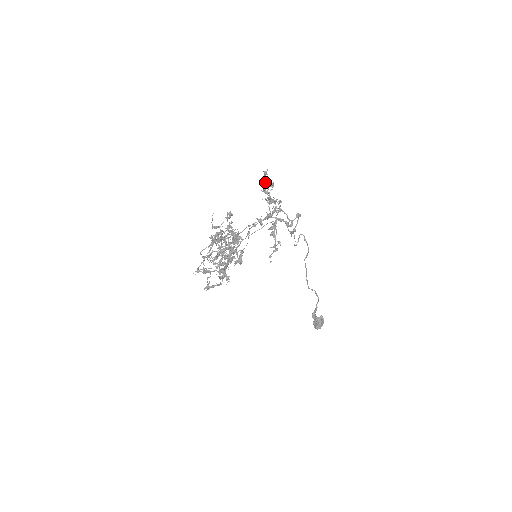
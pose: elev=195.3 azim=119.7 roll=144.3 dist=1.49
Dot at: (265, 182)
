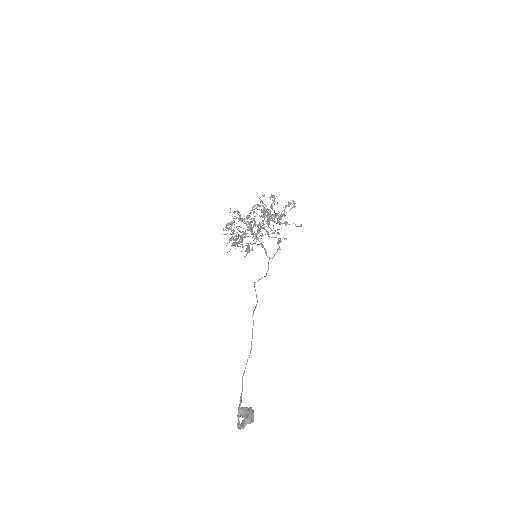
Dot at: (253, 218)
